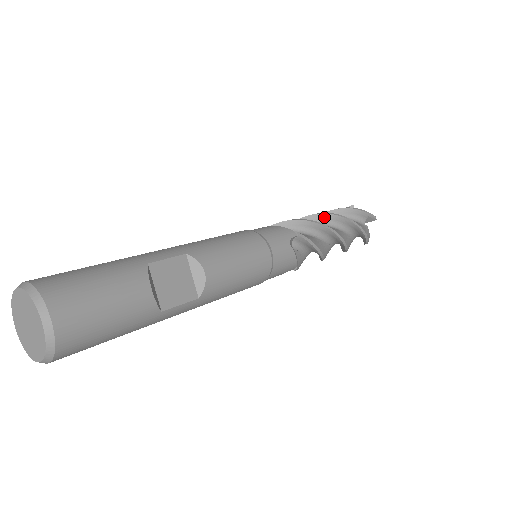
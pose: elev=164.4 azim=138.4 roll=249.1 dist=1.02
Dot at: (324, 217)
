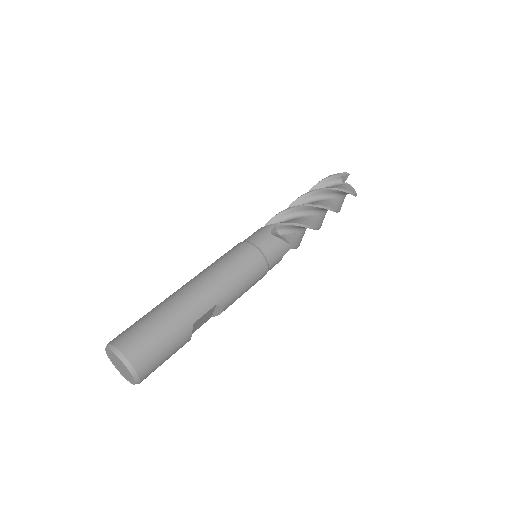
Dot at: (319, 208)
